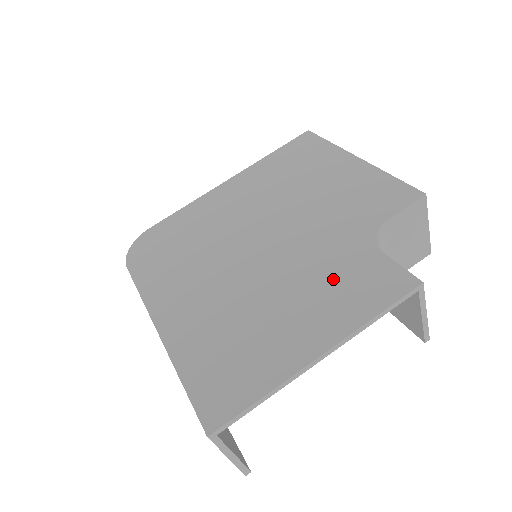
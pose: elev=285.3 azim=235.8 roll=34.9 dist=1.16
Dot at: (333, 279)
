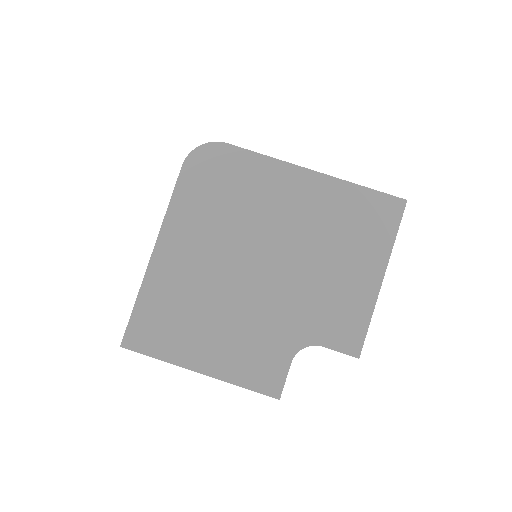
Dot at: (255, 343)
